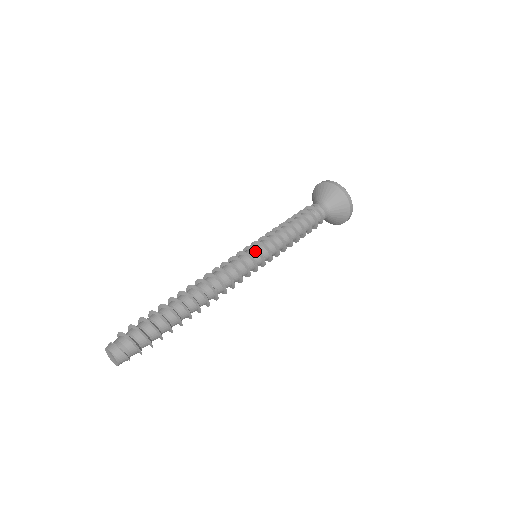
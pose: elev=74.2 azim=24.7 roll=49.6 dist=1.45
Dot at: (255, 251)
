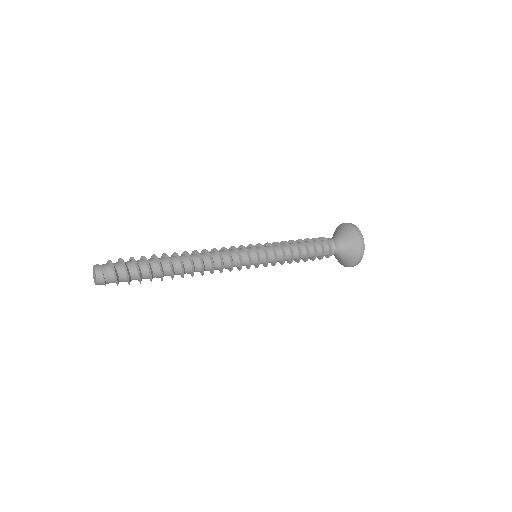
Dot at: (258, 258)
